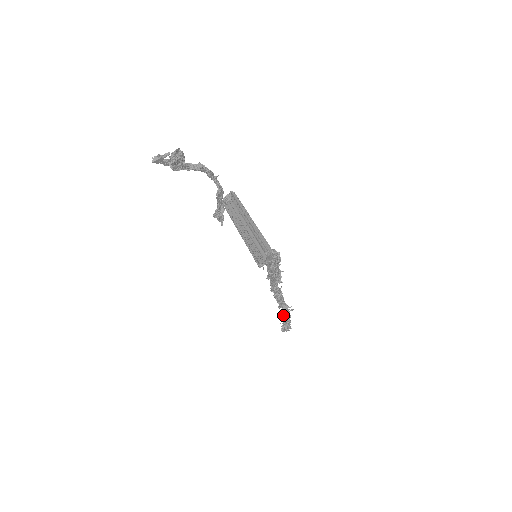
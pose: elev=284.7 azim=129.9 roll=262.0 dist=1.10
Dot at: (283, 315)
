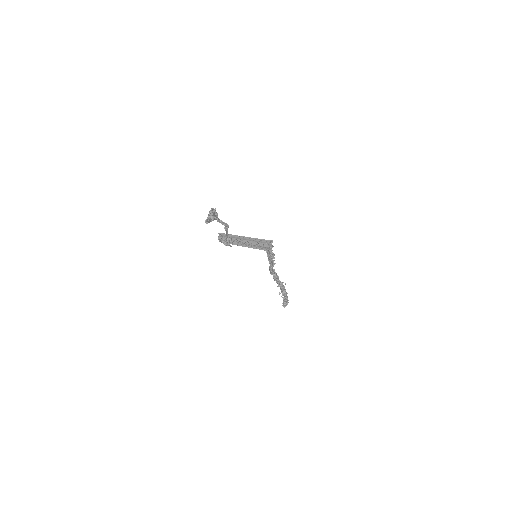
Dot at: (282, 291)
